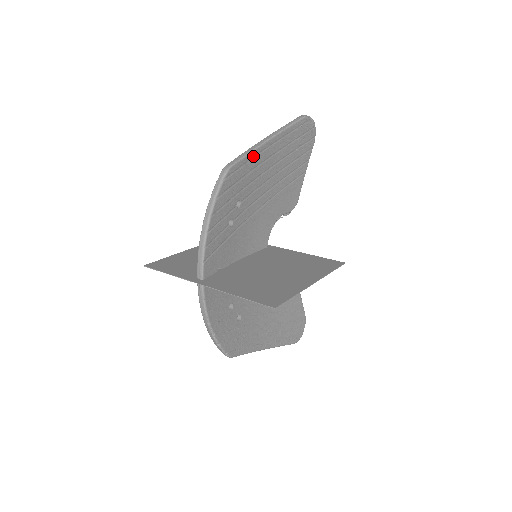
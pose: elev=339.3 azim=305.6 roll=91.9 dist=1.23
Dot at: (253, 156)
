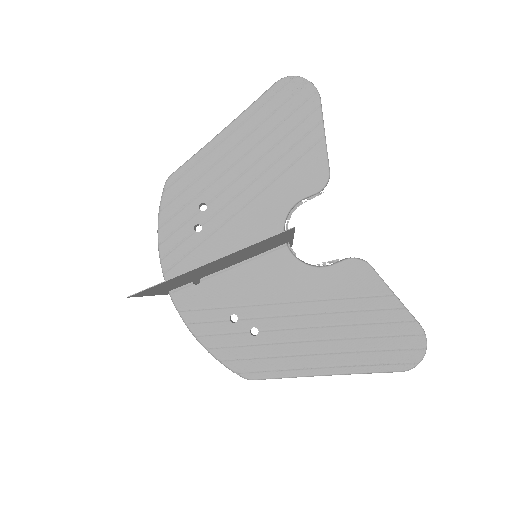
Dot at: (203, 155)
